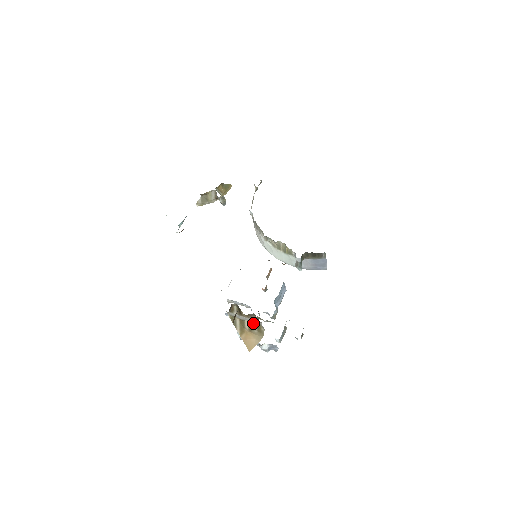
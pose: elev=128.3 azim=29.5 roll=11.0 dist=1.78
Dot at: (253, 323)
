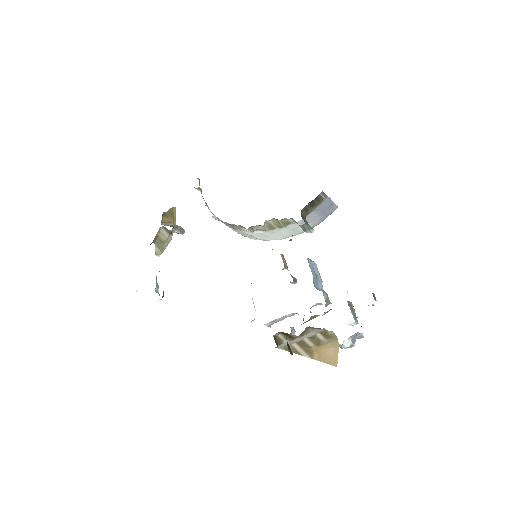
Dot at: (314, 335)
